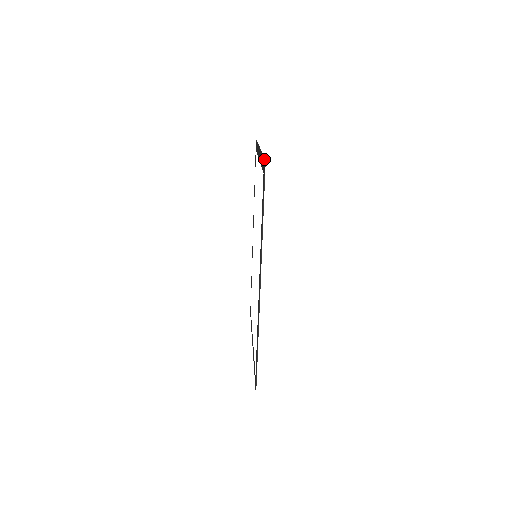
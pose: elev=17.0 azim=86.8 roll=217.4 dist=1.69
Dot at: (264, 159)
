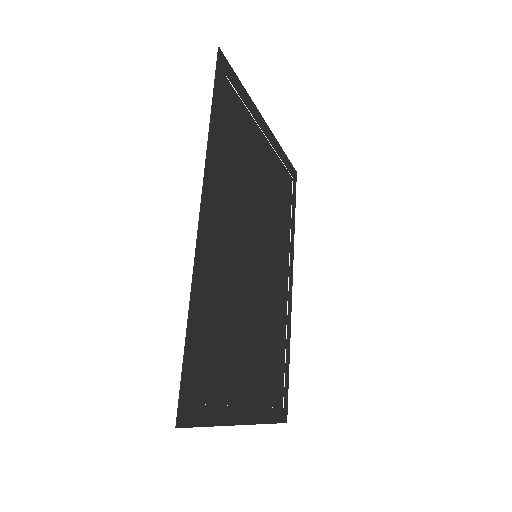
Dot at: (223, 56)
